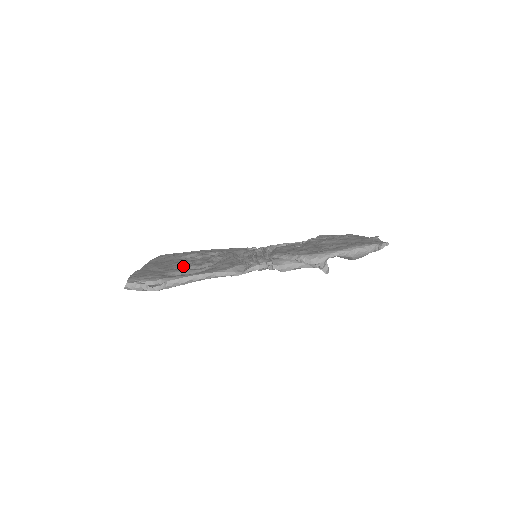
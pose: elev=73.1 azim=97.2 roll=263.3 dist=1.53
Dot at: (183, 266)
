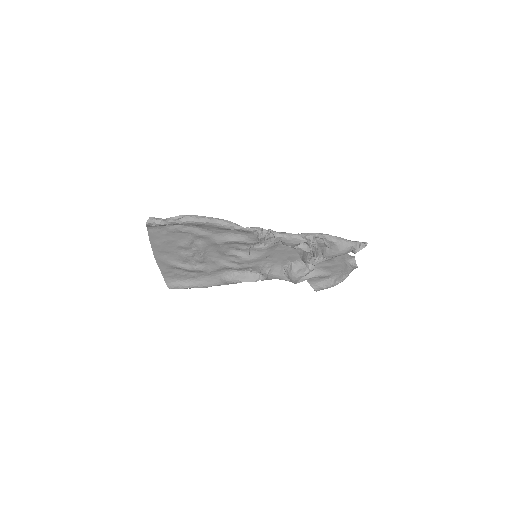
Dot at: (195, 237)
